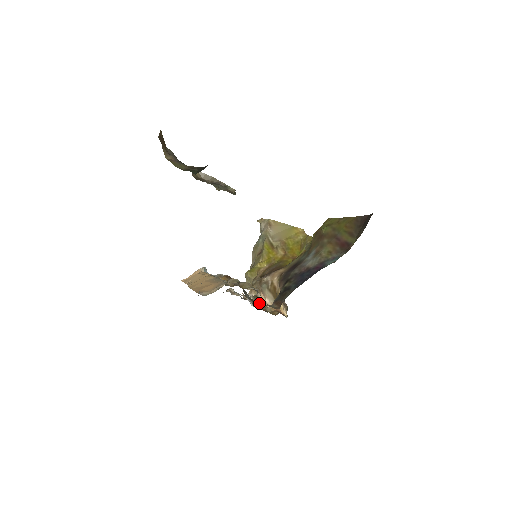
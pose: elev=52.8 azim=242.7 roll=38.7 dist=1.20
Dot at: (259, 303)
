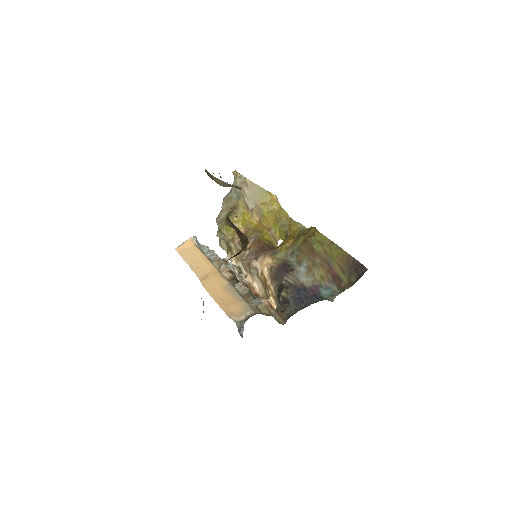
Dot at: occluded
